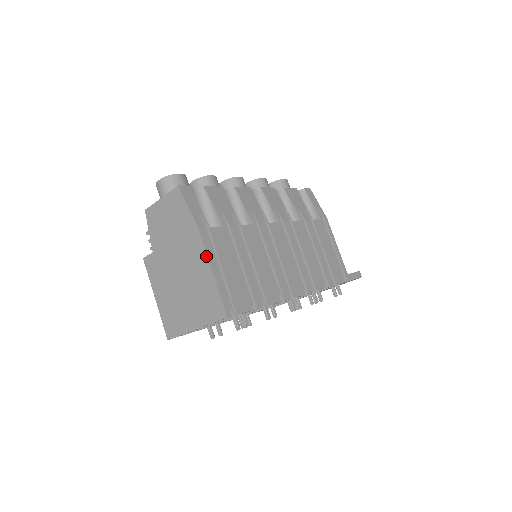
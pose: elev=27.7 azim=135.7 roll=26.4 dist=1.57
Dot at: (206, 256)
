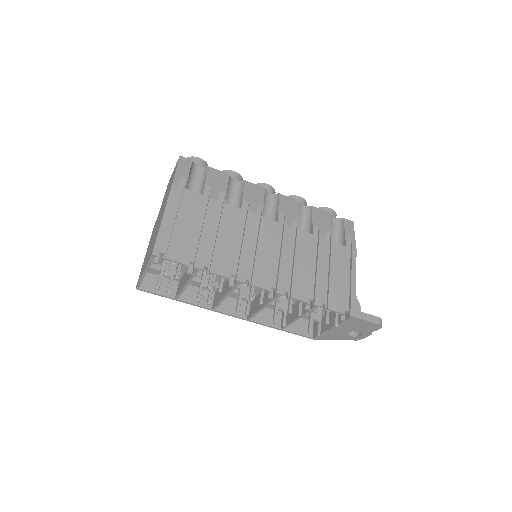
Dot at: (166, 205)
